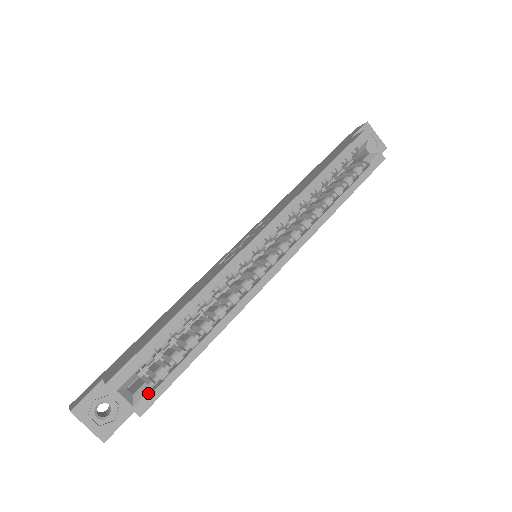
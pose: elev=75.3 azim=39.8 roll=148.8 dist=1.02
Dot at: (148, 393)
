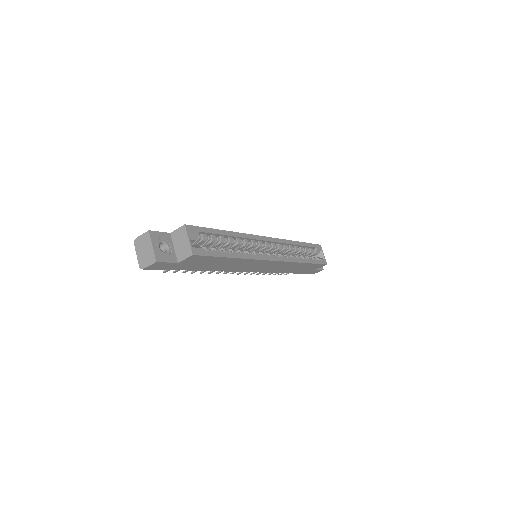
Dot at: (201, 249)
